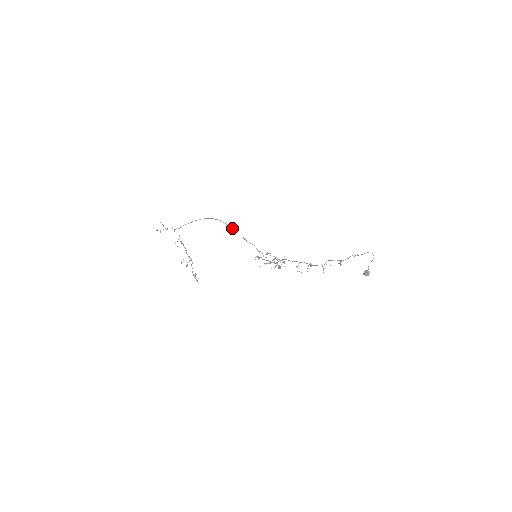
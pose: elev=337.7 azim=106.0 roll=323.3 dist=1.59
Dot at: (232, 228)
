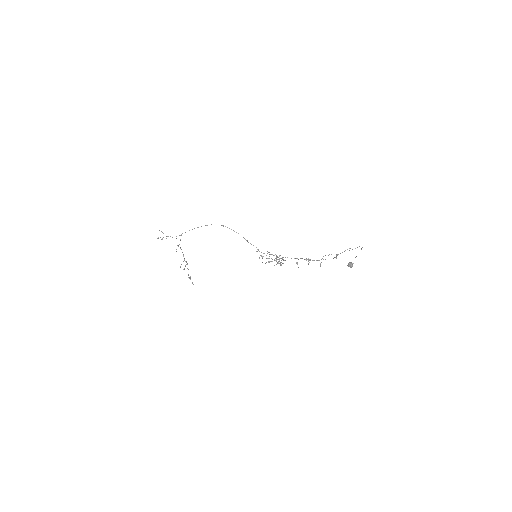
Dot at: (236, 232)
